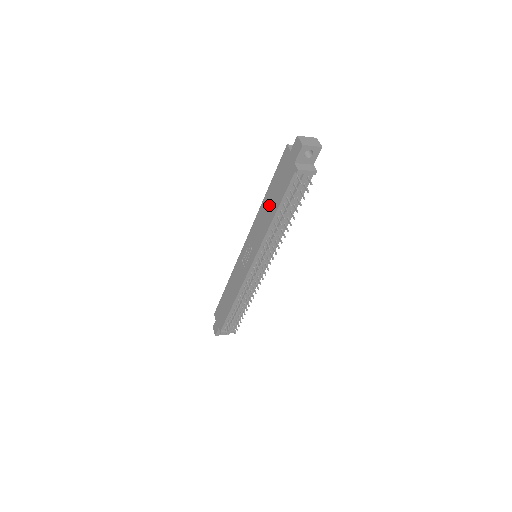
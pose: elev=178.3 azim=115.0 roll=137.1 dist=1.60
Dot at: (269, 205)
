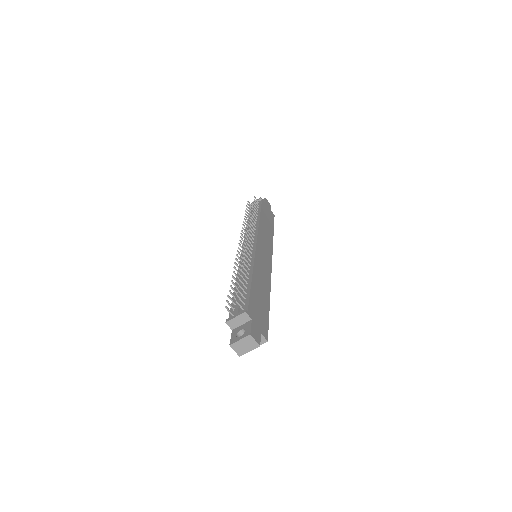
Dot at: occluded
